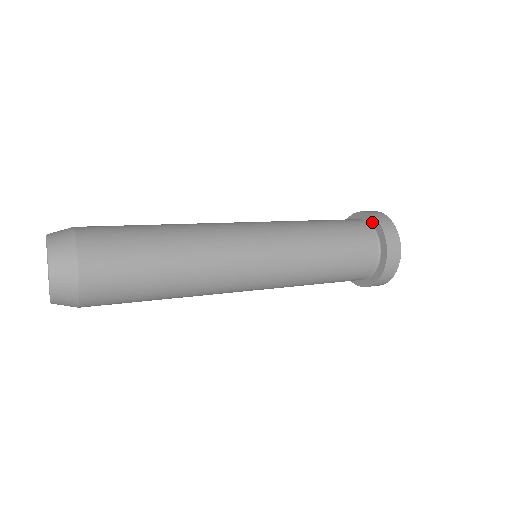
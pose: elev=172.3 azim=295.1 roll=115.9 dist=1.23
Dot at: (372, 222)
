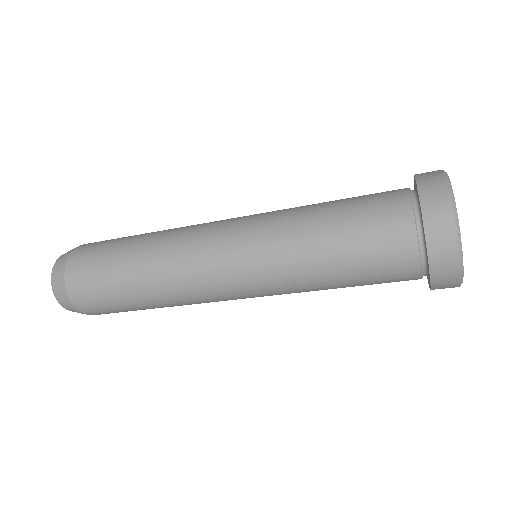
Dot at: (419, 203)
